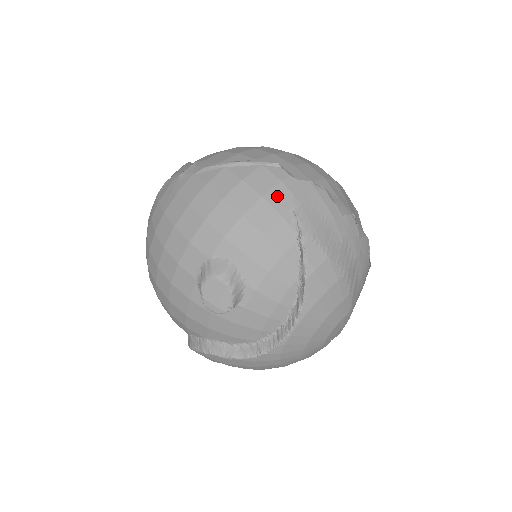
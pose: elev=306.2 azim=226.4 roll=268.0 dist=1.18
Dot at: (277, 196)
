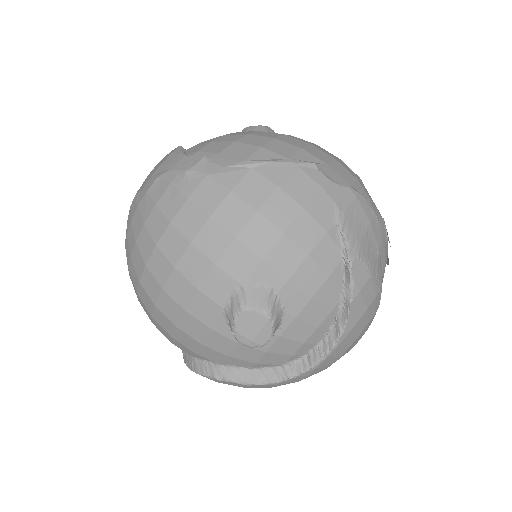
Dot at: (320, 207)
